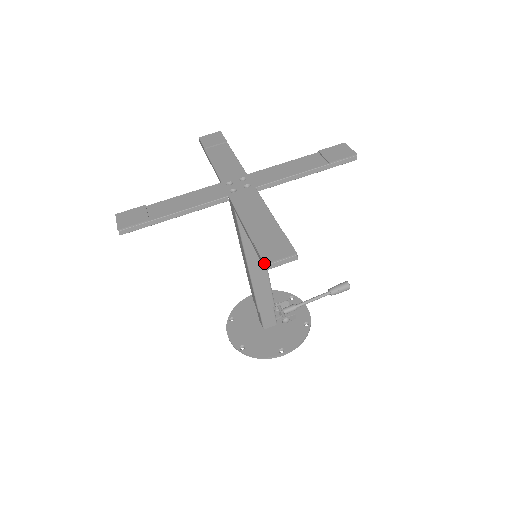
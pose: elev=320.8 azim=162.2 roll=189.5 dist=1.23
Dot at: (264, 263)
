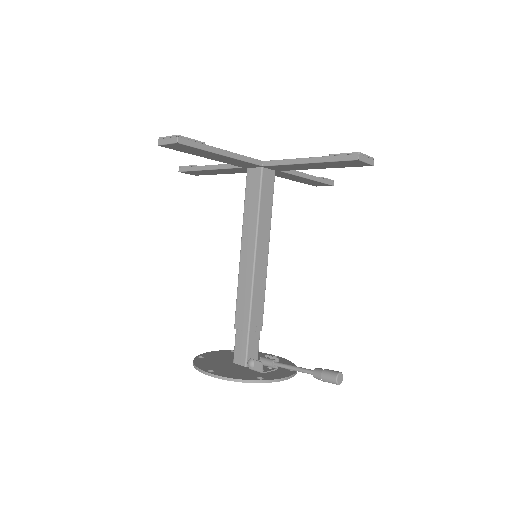
Dot at: (160, 138)
